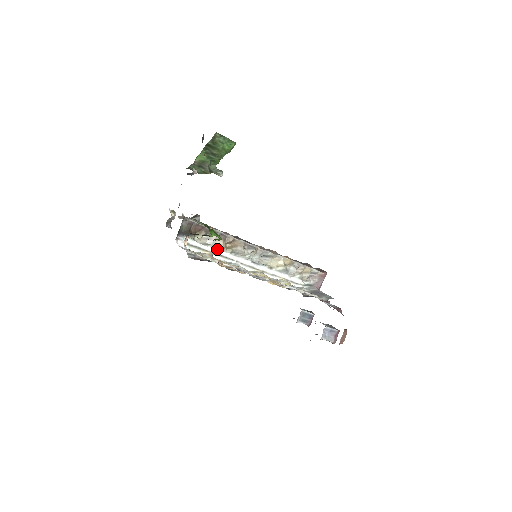
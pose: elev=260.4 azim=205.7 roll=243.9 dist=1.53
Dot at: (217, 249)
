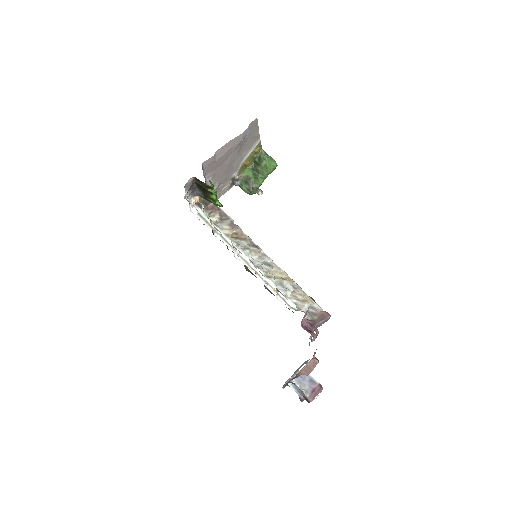
Dot at: (222, 232)
